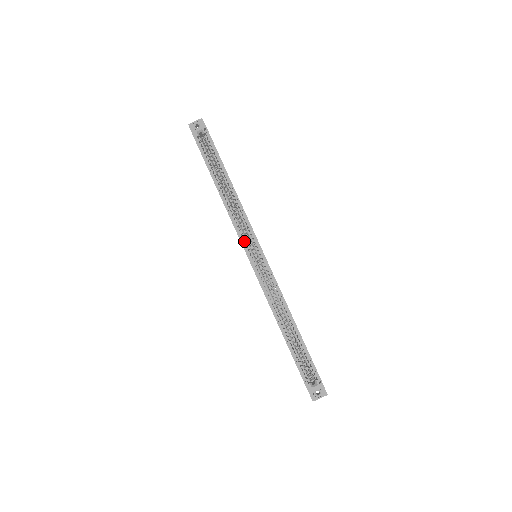
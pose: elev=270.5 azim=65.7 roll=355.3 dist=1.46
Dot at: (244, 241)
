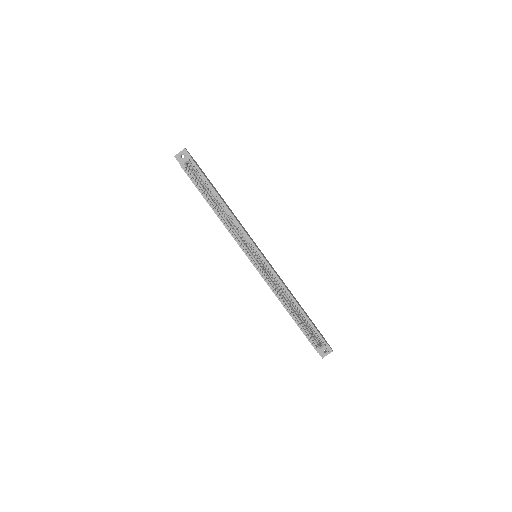
Dot at: (244, 248)
